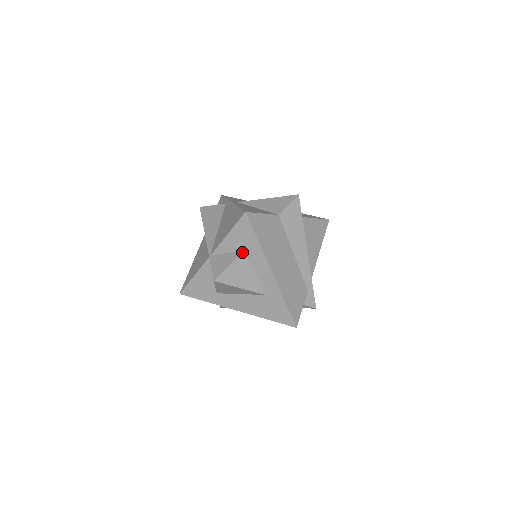
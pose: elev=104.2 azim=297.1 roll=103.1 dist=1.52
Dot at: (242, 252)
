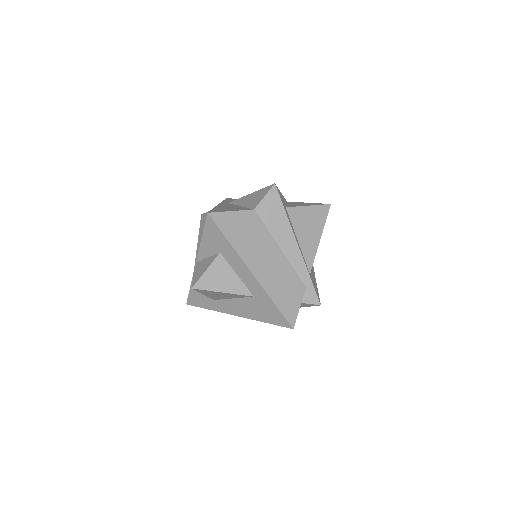
Dot at: (218, 255)
